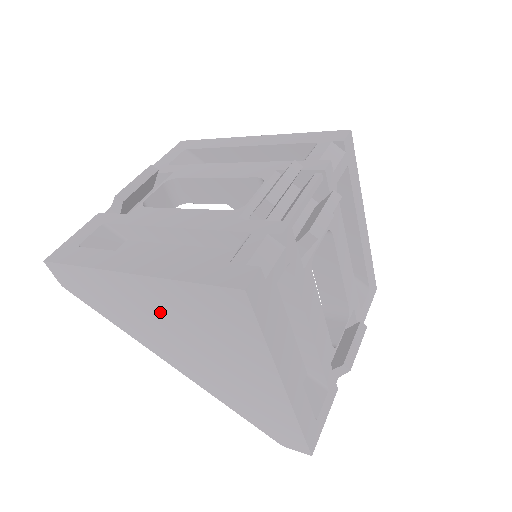
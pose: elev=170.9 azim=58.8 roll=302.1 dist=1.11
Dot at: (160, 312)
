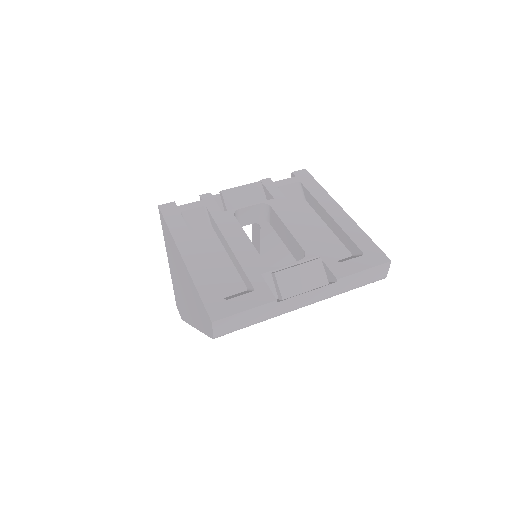
Dot at: (175, 275)
